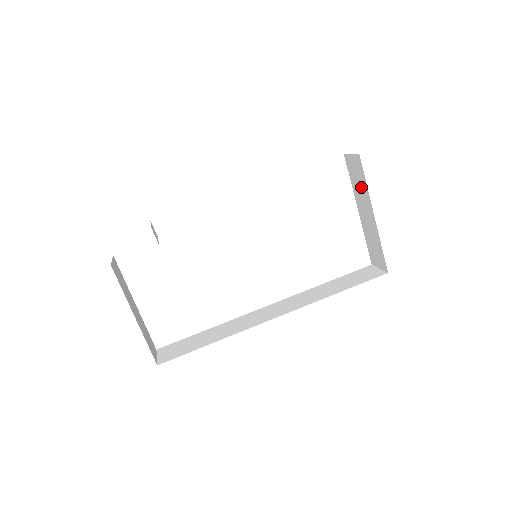
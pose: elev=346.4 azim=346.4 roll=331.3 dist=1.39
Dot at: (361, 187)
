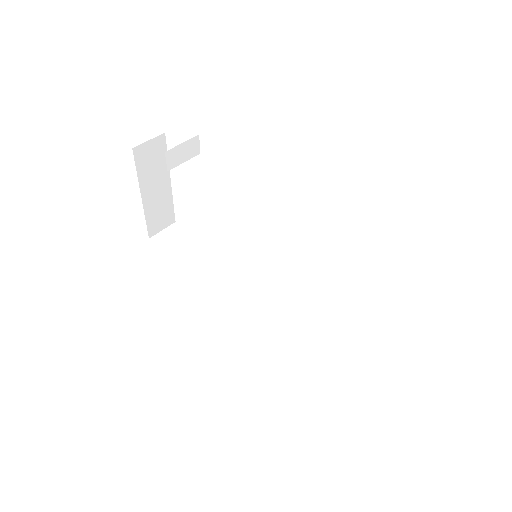
Dot at: occluded
